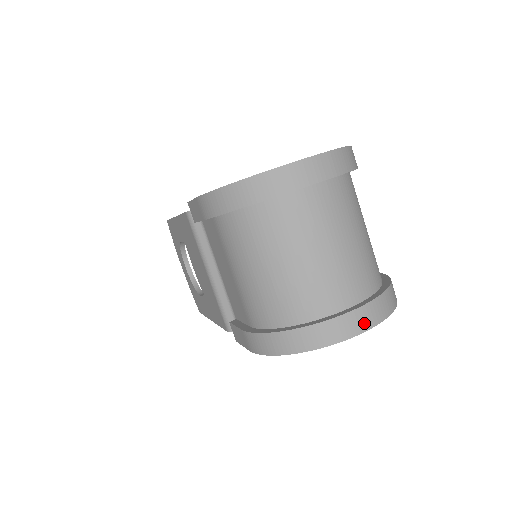
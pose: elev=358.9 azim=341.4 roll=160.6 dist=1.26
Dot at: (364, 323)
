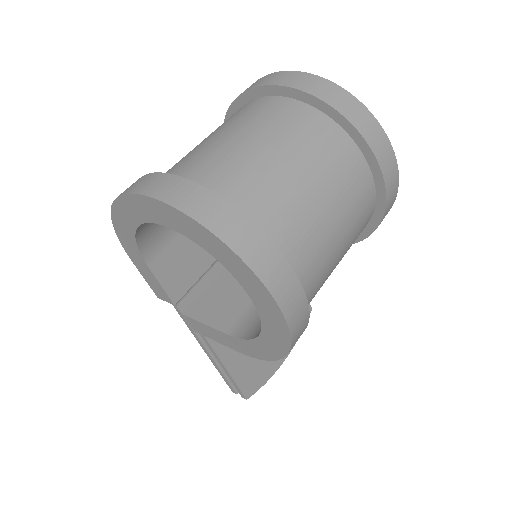
Dot at: (156, 189)
